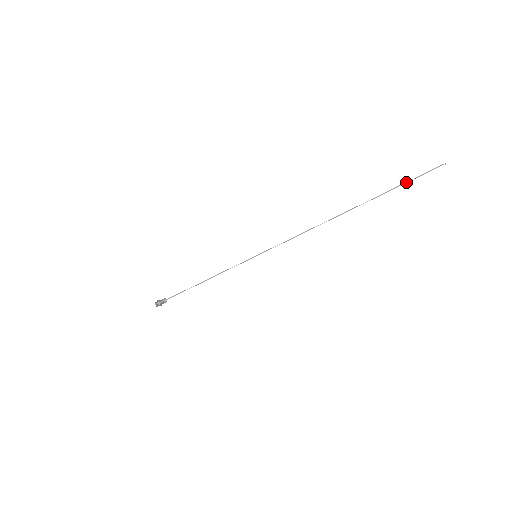
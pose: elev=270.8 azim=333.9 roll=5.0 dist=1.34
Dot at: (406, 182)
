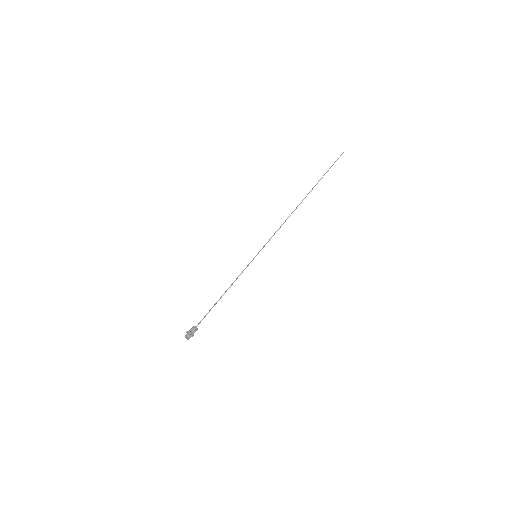
Dot at: occluded
